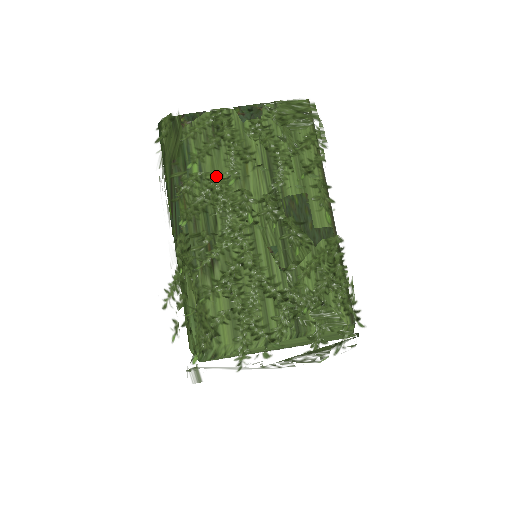
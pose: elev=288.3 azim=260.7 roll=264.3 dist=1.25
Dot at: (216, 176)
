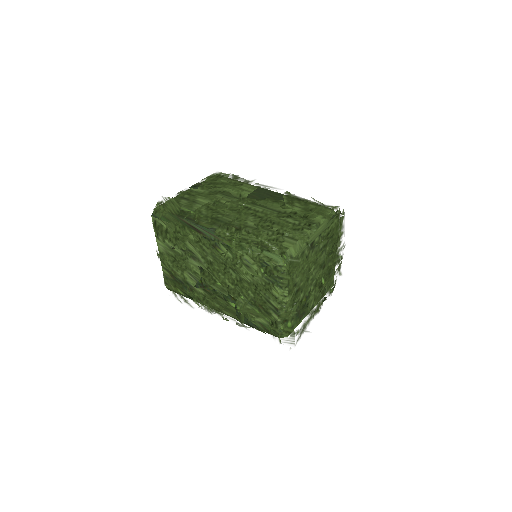
Dot at: (208, 205)
